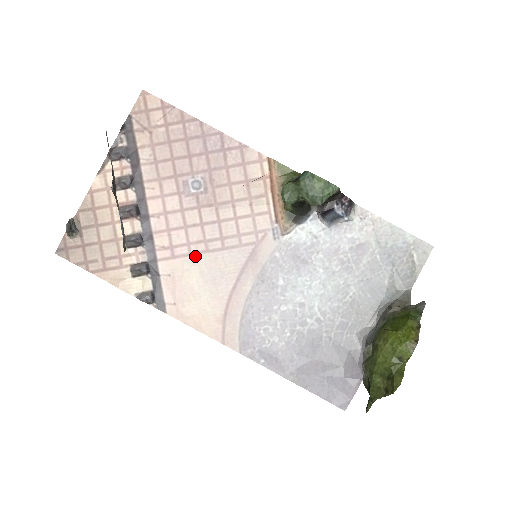
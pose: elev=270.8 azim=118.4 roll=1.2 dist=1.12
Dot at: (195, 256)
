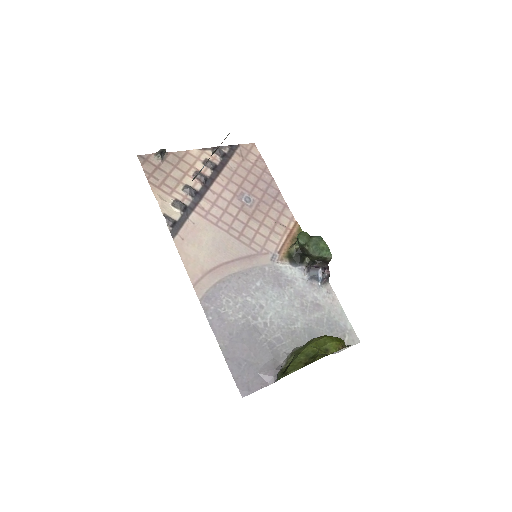
Dot at: (218, 228)
